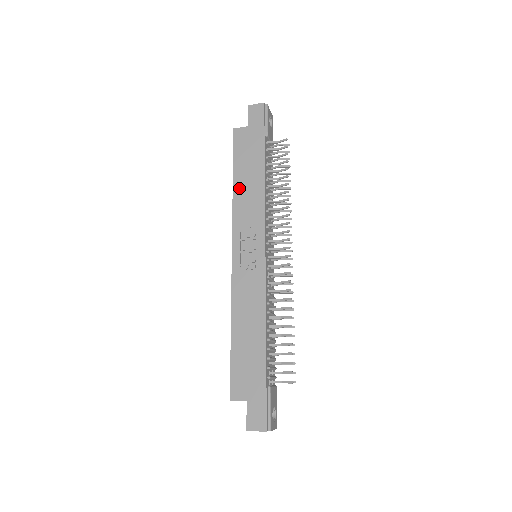
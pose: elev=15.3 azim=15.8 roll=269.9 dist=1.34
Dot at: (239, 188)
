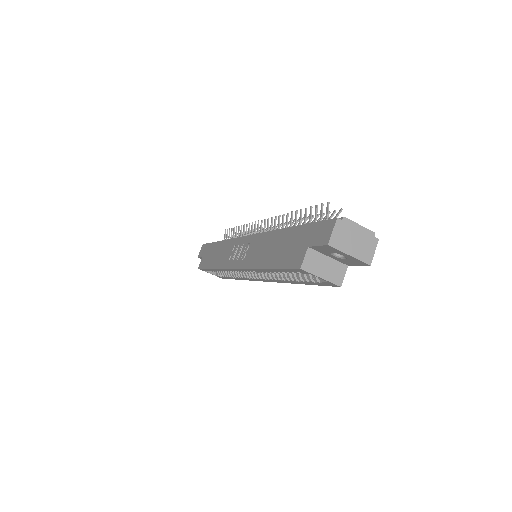
Dot at: (215, 263)
